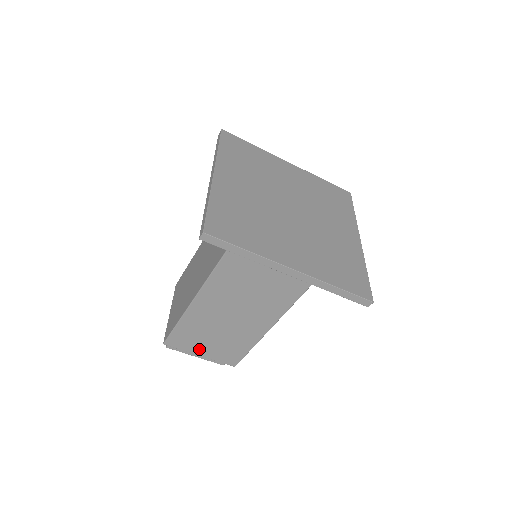
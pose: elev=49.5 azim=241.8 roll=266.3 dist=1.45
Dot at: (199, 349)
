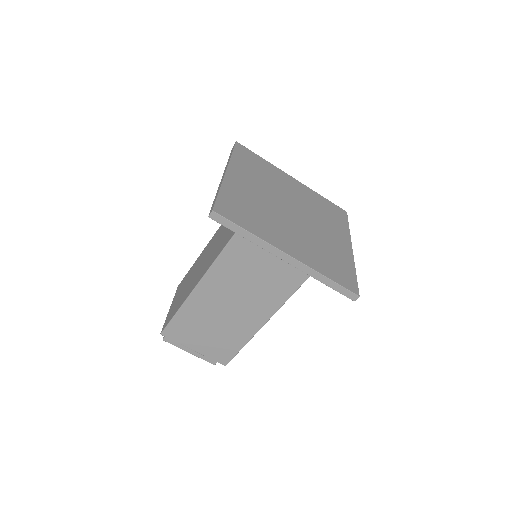
Dot at: (194, 343)
